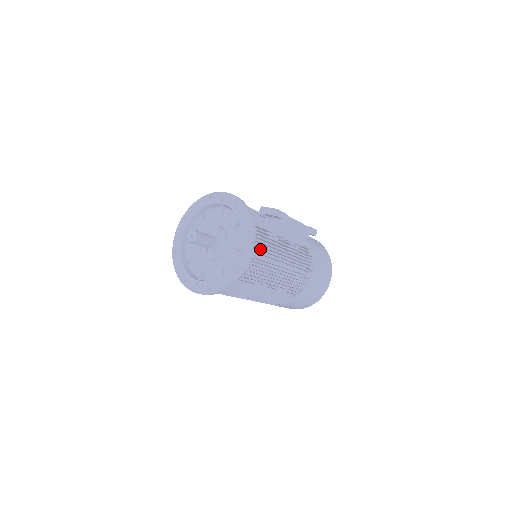
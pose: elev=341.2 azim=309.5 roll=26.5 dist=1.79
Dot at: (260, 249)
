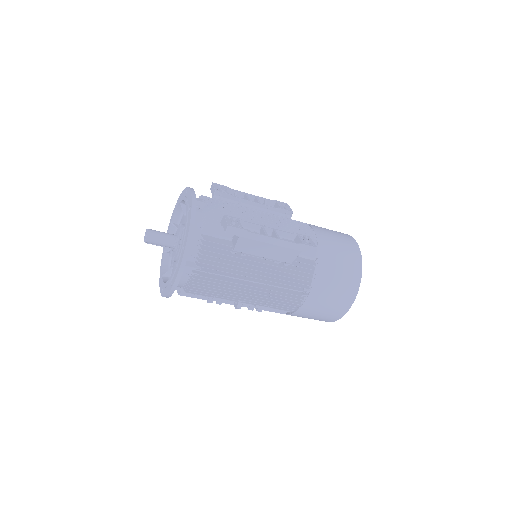
Dot at: occluded
